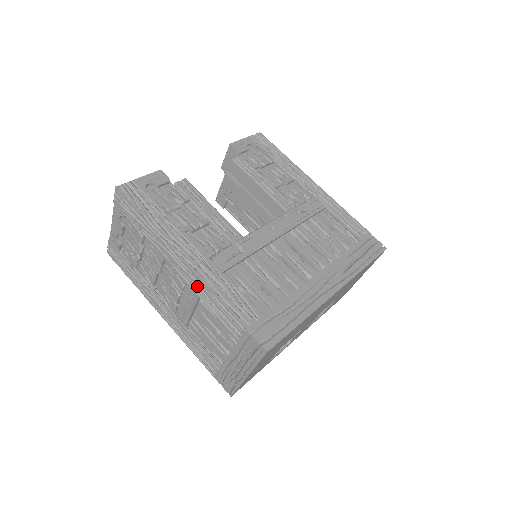
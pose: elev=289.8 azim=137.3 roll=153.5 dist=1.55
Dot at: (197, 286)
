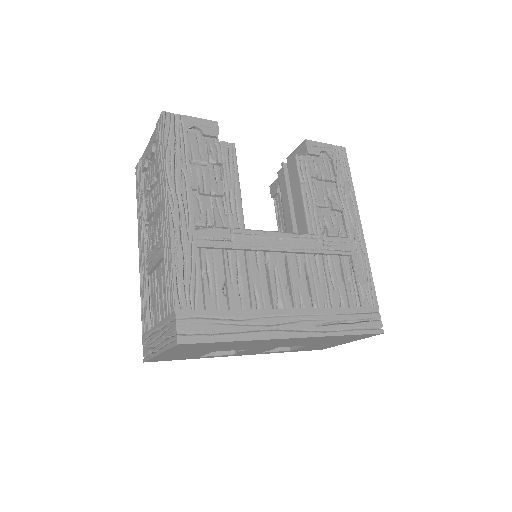
Dot at: (167, 243)
